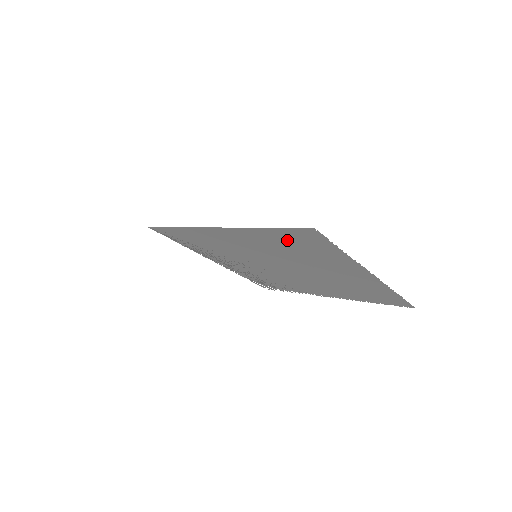
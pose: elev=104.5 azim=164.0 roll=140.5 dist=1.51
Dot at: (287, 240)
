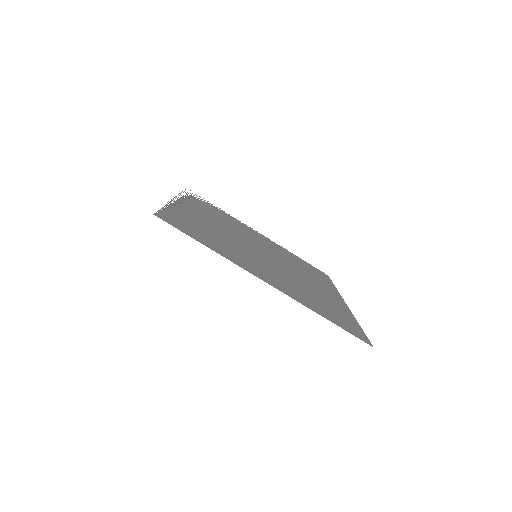
Dot at: (328, 312)
